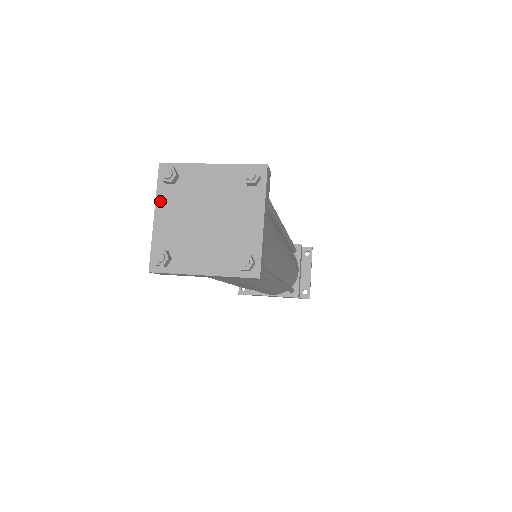
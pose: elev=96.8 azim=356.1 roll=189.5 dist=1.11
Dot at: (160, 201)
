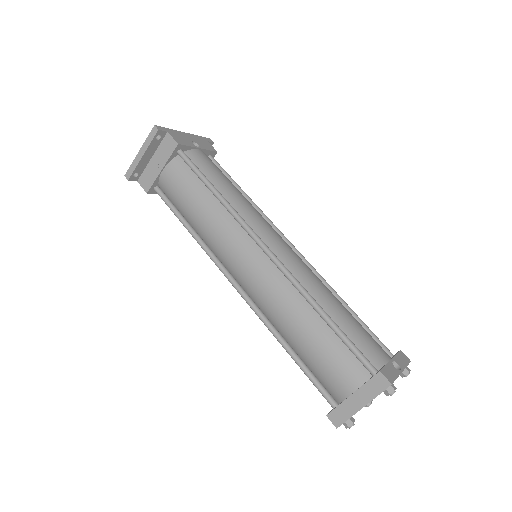
Dot at: occluded
